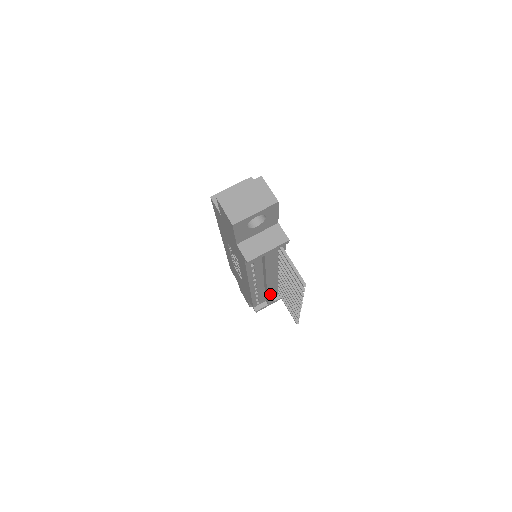
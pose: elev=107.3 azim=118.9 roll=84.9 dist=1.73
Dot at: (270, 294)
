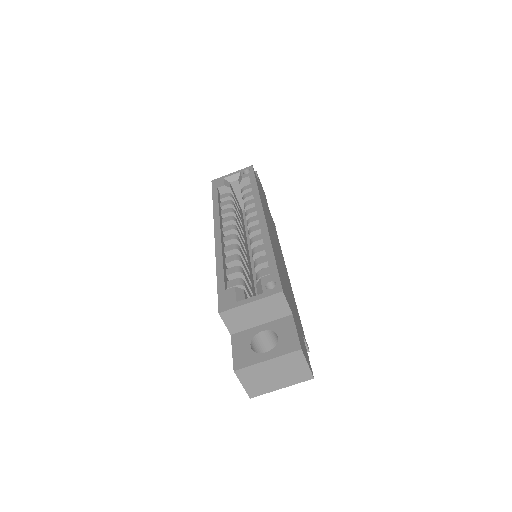
Dot at: occluded
